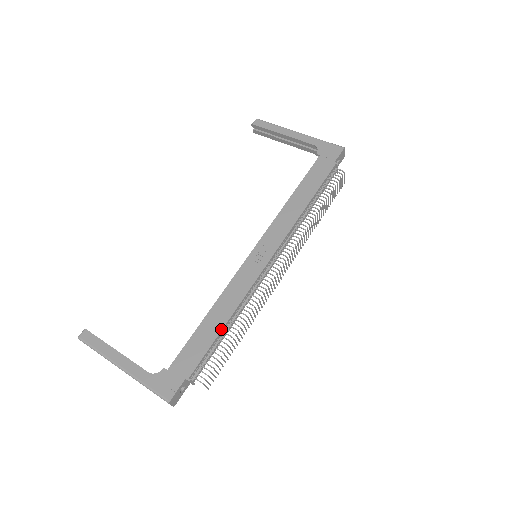
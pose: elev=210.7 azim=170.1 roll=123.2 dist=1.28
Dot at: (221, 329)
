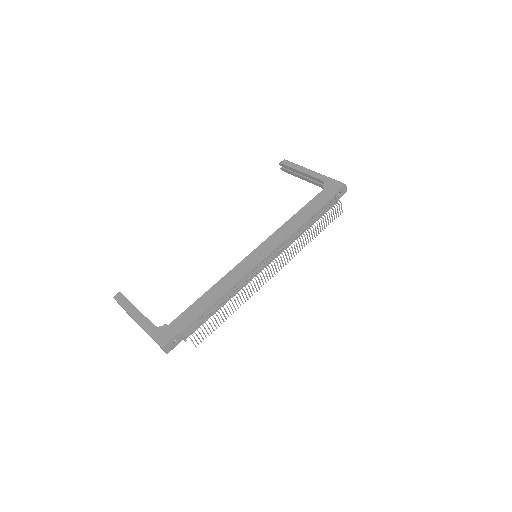
Dot at: (214, 302)
